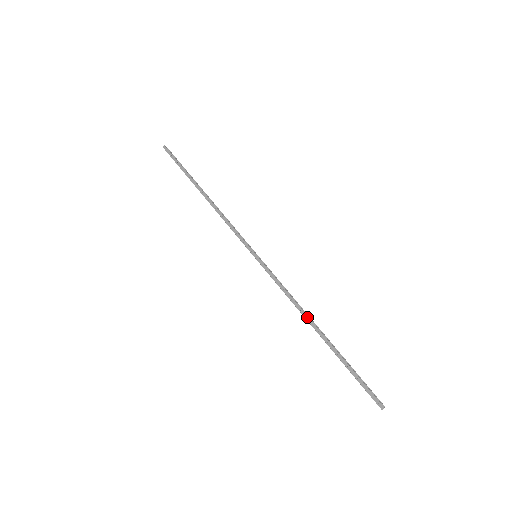
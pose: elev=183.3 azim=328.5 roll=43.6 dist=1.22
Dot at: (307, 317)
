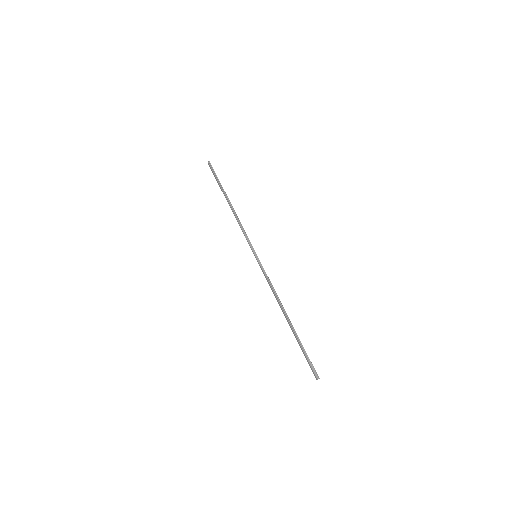
Dot at: (280, 307)
